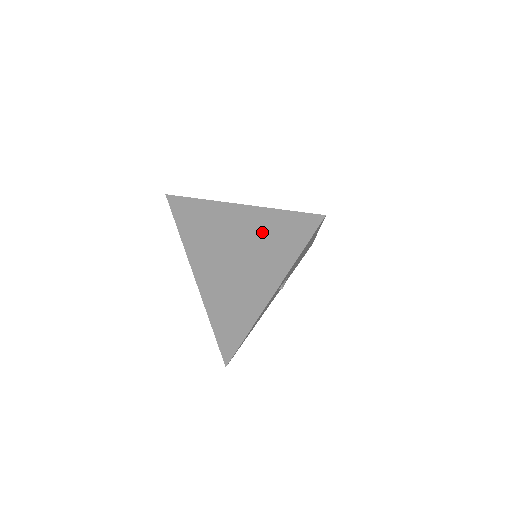
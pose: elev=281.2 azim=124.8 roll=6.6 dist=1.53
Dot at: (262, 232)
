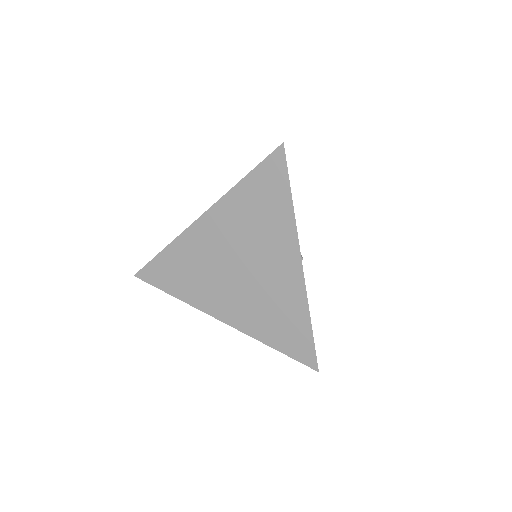
Dot at: (243, 215)
